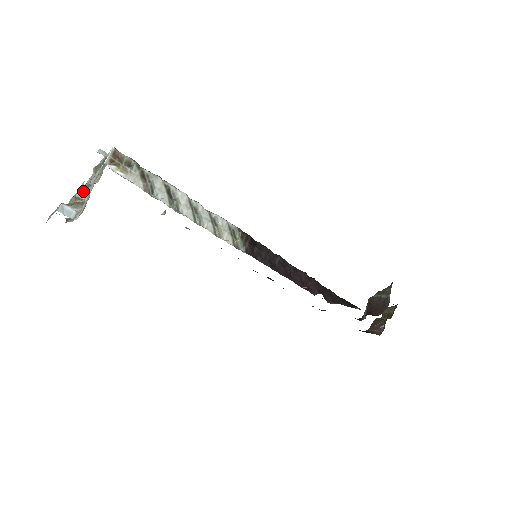
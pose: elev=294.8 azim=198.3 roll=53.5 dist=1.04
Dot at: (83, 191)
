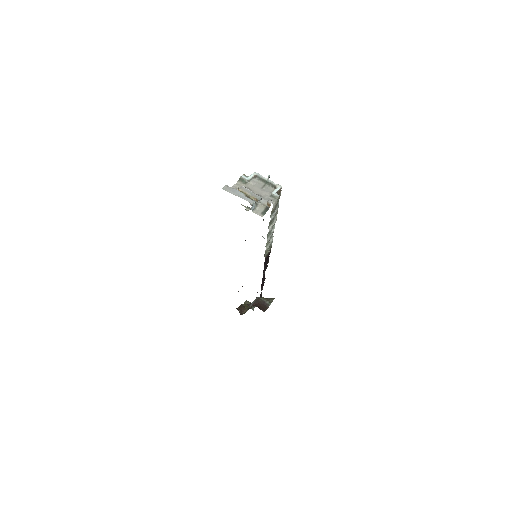
Dot at: (261, 199)
